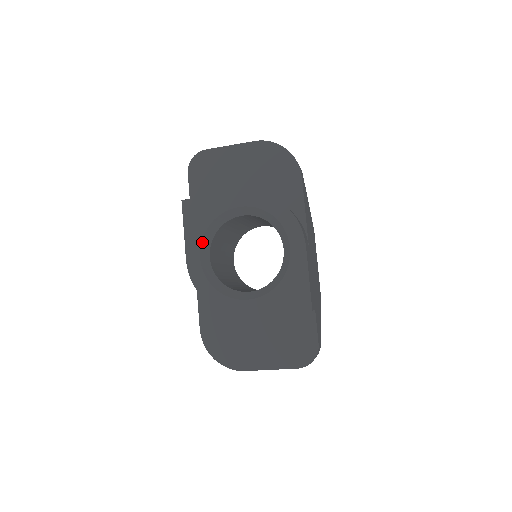
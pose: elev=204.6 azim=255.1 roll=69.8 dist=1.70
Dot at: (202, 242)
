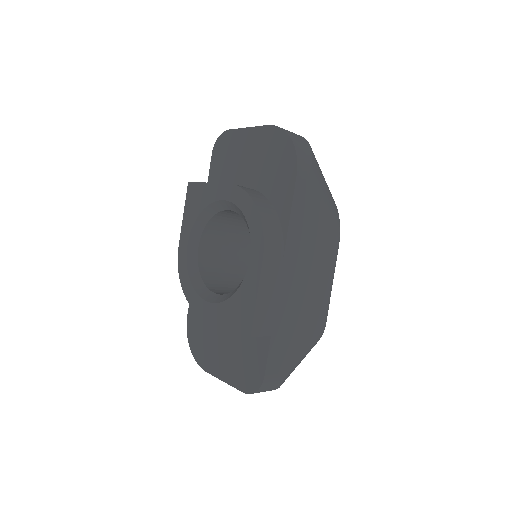
Dot at: (192, 229)
